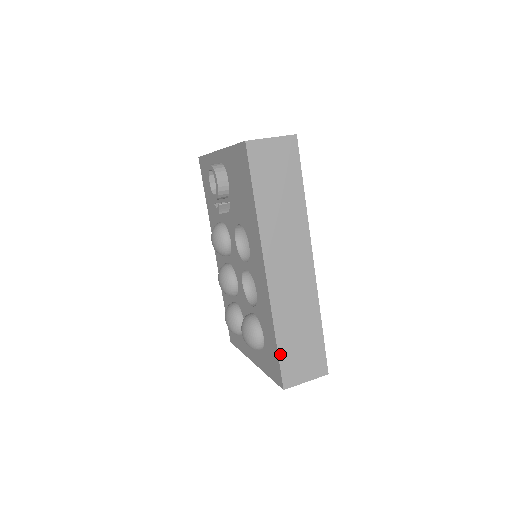
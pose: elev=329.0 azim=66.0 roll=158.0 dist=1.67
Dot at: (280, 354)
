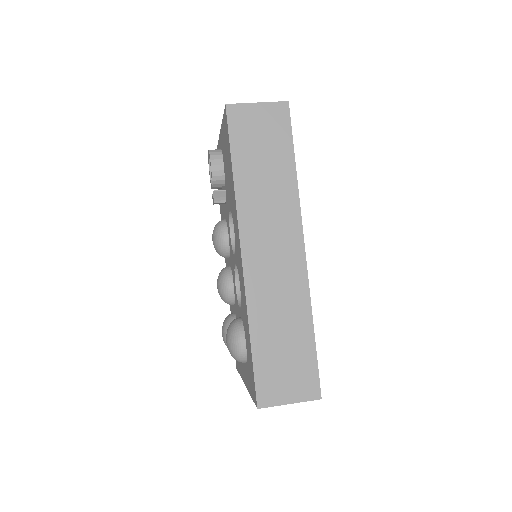
Dot at: (255, 360)
